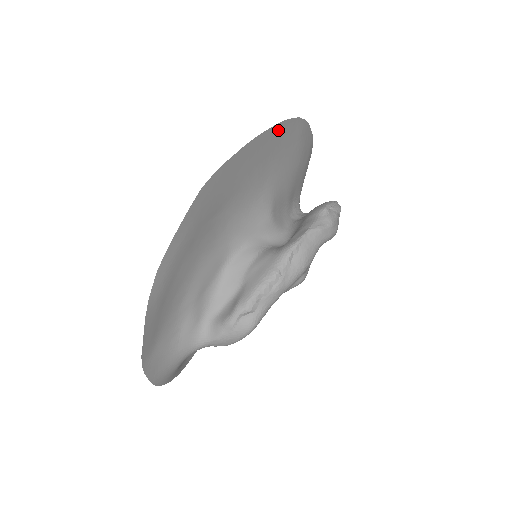
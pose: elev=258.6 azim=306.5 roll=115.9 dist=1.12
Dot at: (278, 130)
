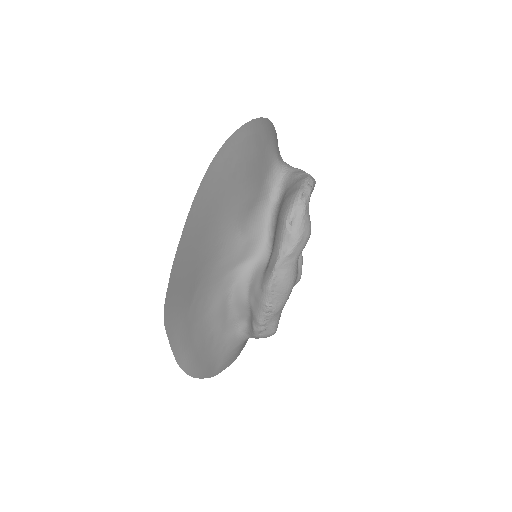
Dot at: (193, 213)
